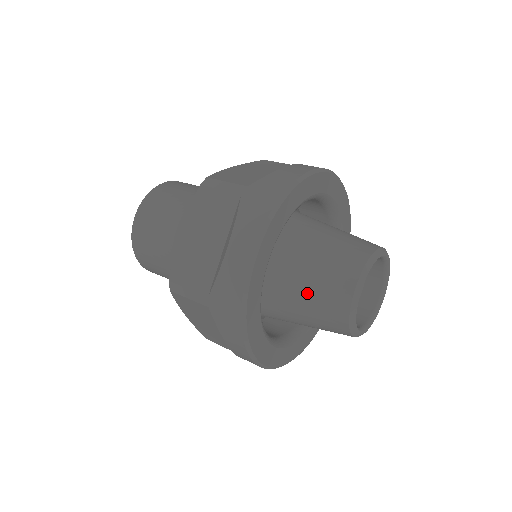
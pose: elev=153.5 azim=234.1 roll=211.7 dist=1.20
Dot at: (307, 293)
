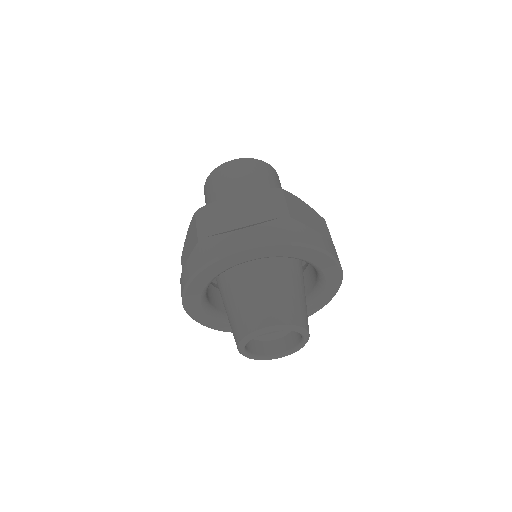
Dot at: (246, 299)
